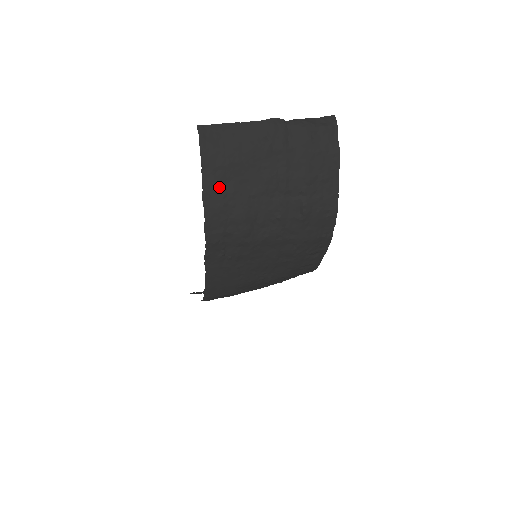
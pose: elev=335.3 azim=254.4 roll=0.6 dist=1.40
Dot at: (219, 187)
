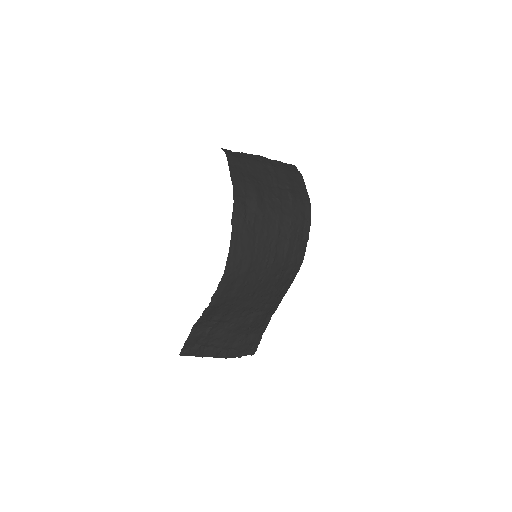
Dot at: (239, 173)
